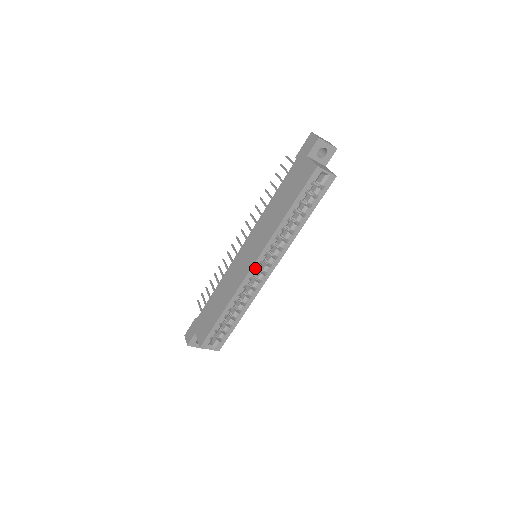
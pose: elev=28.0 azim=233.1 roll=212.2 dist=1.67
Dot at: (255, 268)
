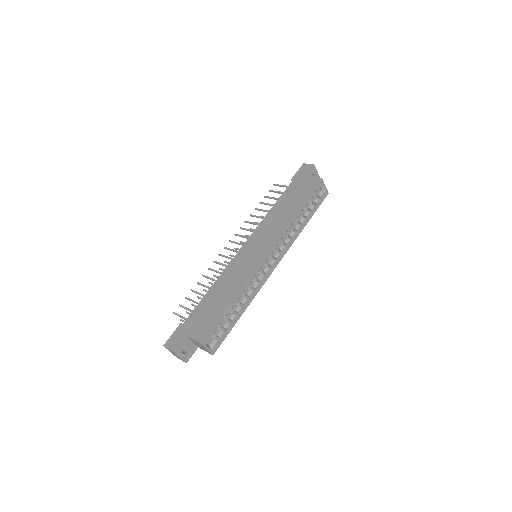
Dot at: (266, 258)
